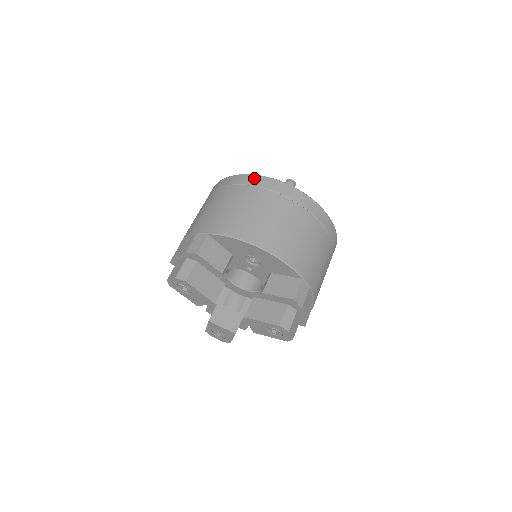
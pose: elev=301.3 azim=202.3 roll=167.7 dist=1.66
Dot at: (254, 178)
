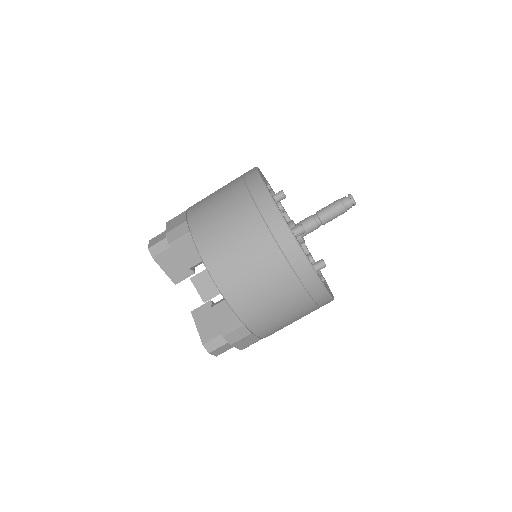
Dot at: (267, 202)
